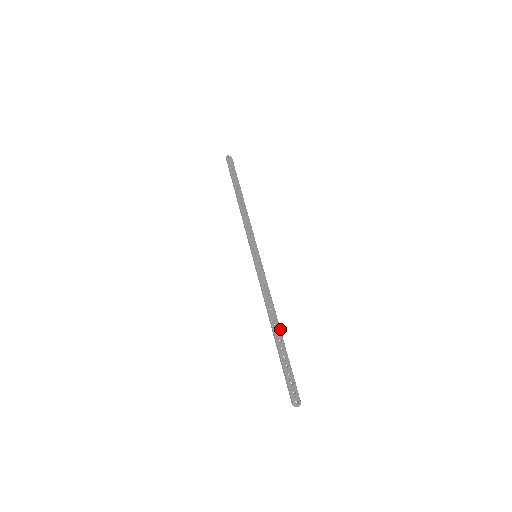
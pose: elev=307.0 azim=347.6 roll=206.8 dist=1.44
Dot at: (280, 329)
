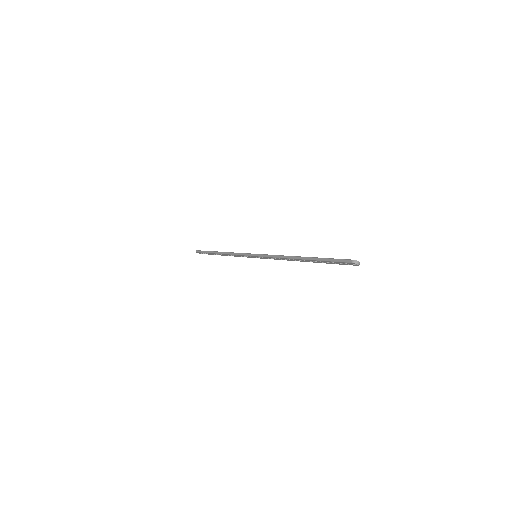
Dot at: occluded
